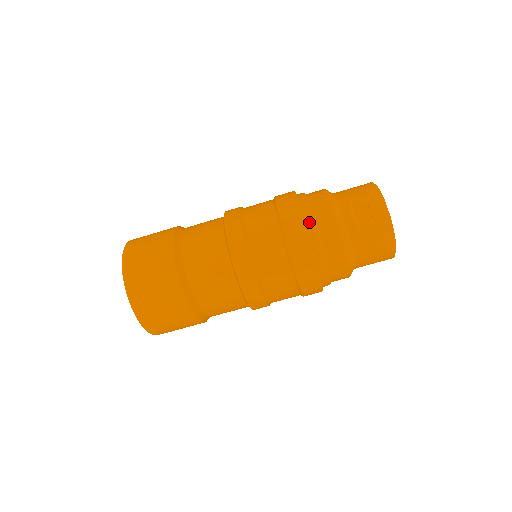
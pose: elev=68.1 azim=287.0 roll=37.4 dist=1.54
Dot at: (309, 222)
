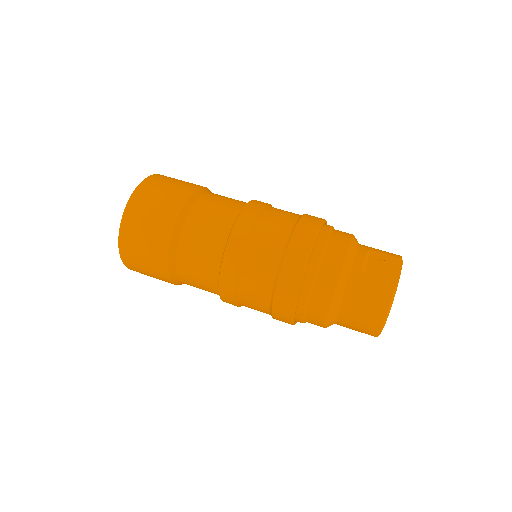
Dot at: (322, 237)
